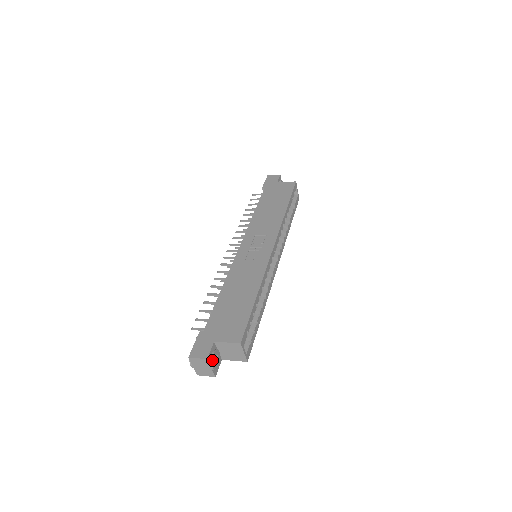
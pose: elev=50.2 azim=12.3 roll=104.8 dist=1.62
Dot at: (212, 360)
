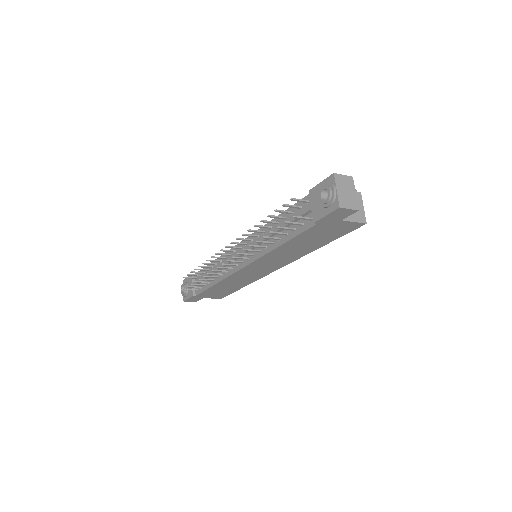
Dot at: (352, 187)
